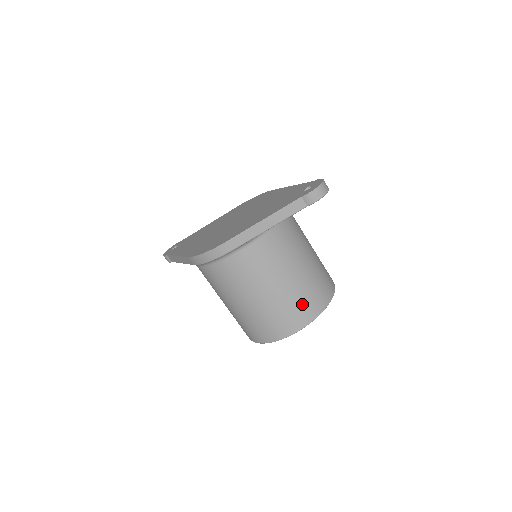
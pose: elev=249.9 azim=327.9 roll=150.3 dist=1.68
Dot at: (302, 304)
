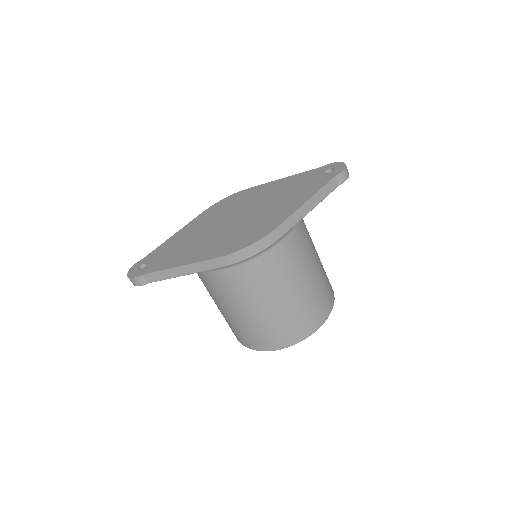
Dot at: (326, 291)
